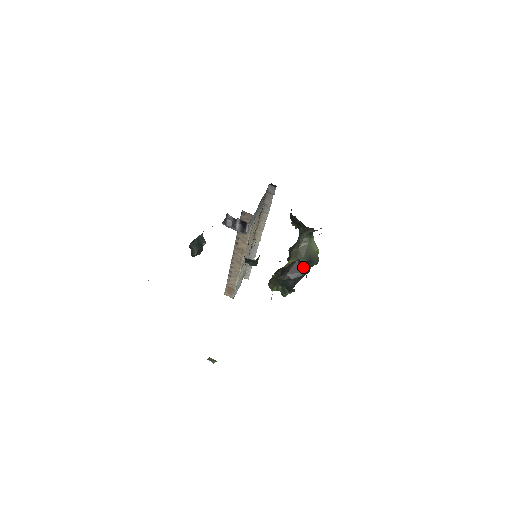
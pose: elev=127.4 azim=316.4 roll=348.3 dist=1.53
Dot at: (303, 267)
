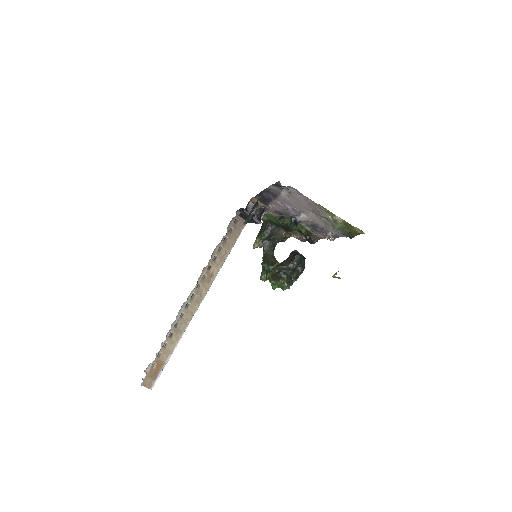
Dot at: occluded
